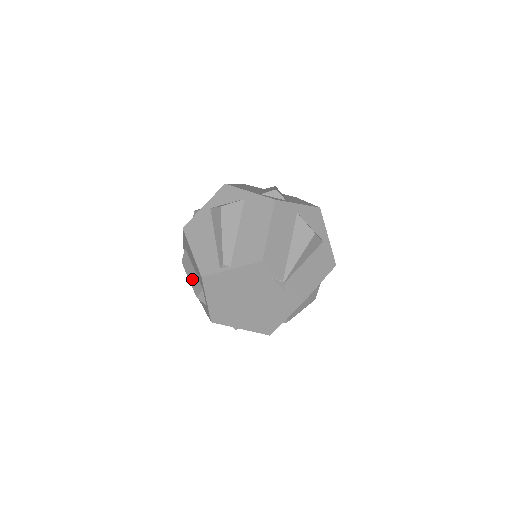
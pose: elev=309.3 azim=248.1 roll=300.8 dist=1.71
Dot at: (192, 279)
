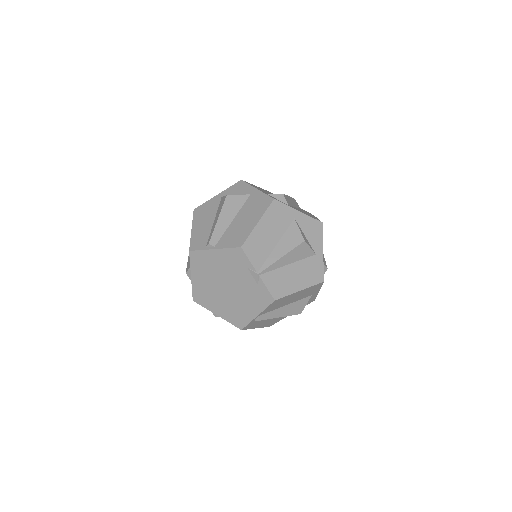
Dot at: occluded
